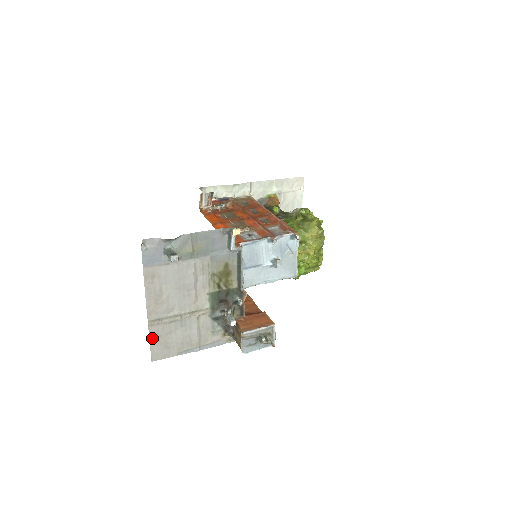
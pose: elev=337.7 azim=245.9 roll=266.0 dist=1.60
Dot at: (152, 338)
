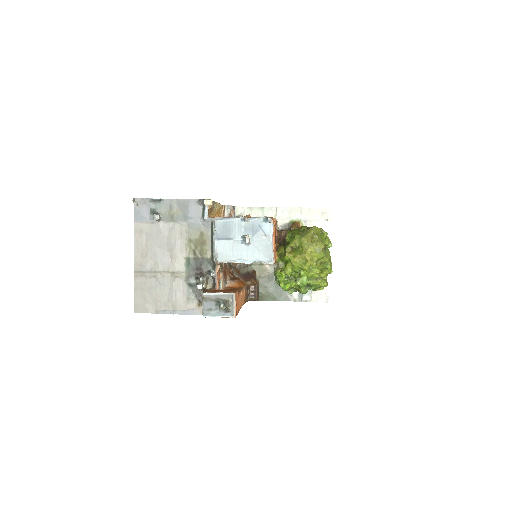
Dot at: (136, 289)
